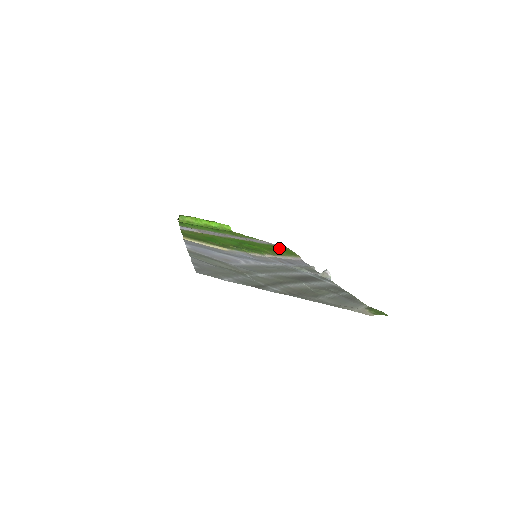
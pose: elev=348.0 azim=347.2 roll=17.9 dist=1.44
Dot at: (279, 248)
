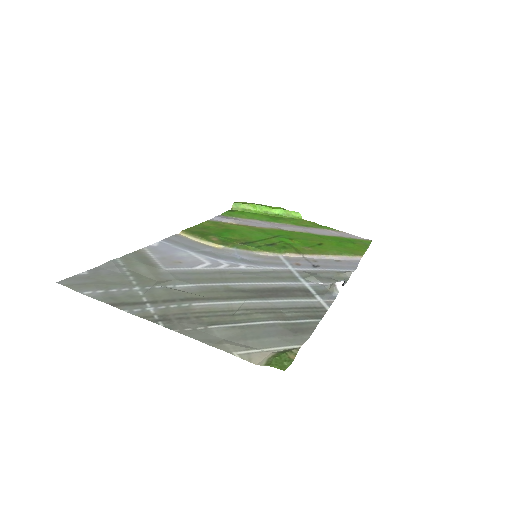
Dot at: (343, 242)
